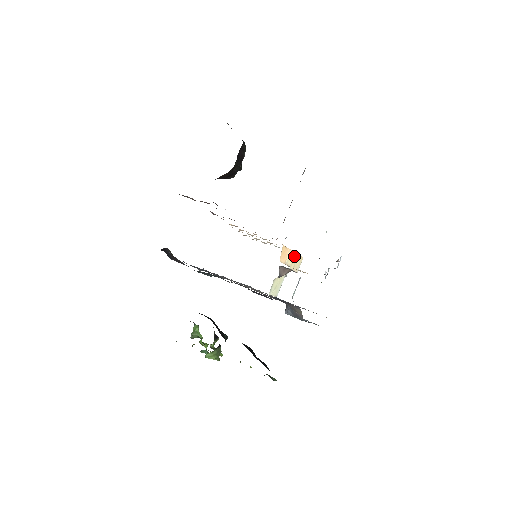
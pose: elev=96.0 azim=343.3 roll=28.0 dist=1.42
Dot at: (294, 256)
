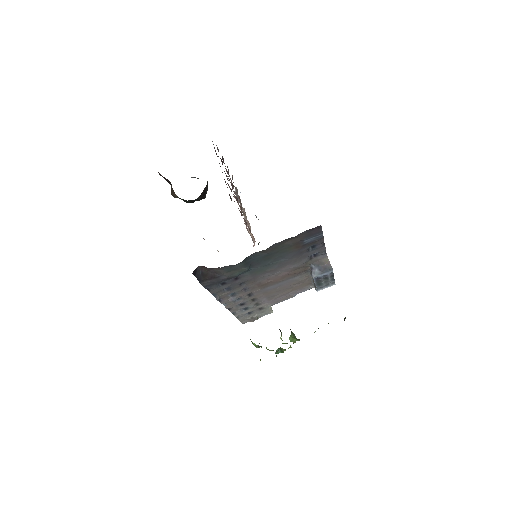
Dot at: occluded
